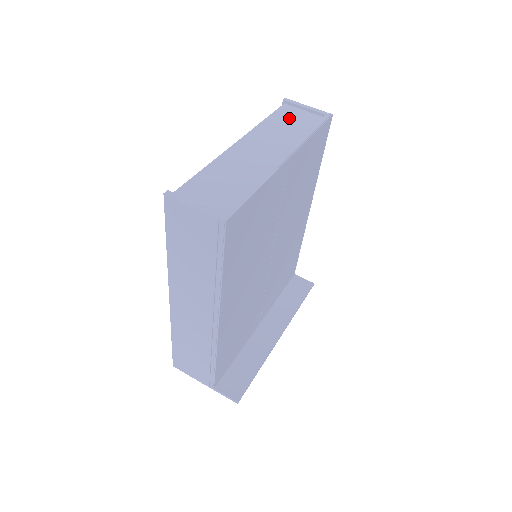
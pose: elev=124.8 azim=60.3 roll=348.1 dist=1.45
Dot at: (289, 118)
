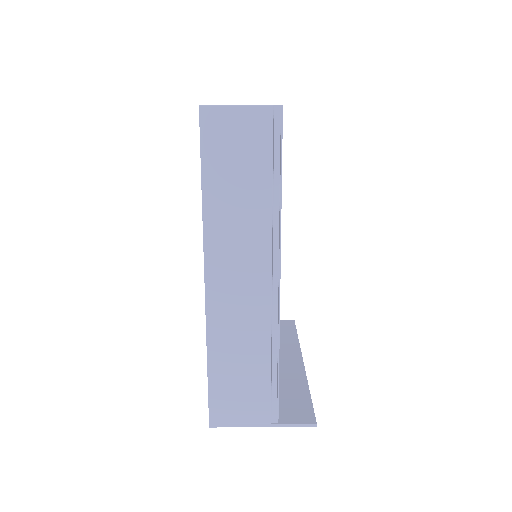
Dot at: occluded
